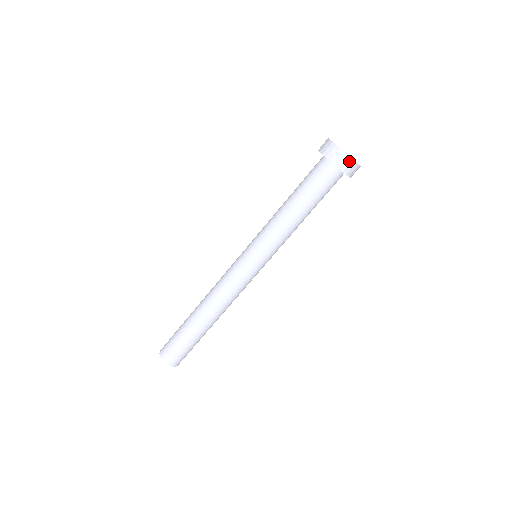
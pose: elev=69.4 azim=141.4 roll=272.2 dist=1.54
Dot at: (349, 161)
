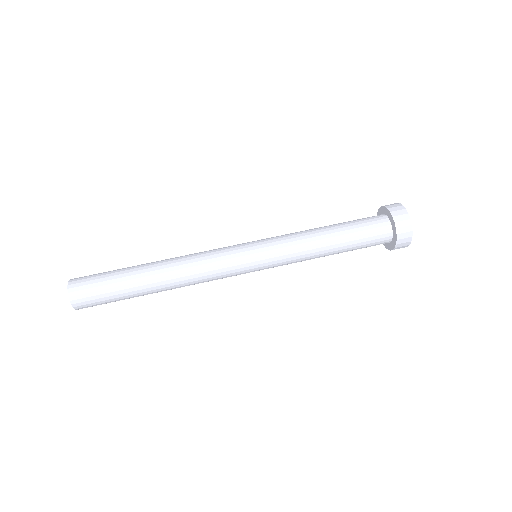
Dot at: (401, 208)
